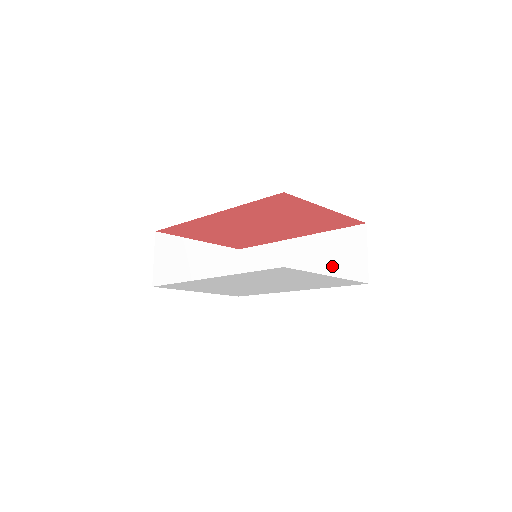
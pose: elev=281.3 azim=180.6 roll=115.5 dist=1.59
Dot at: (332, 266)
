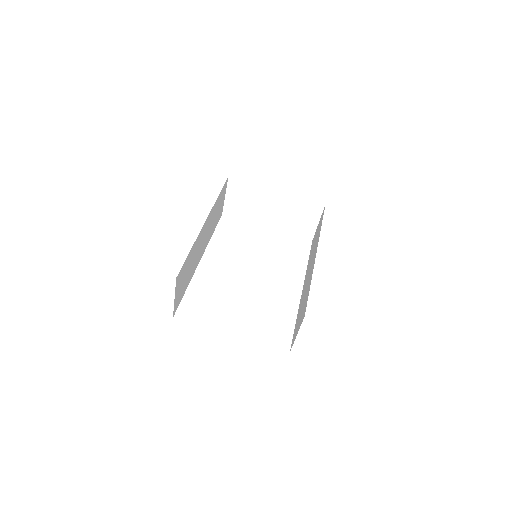
Dot at: occluded
